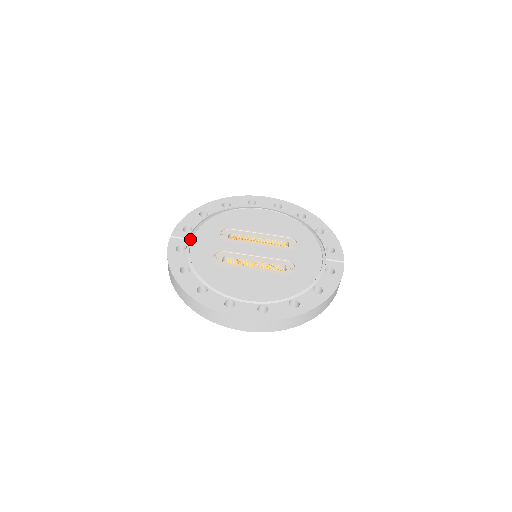
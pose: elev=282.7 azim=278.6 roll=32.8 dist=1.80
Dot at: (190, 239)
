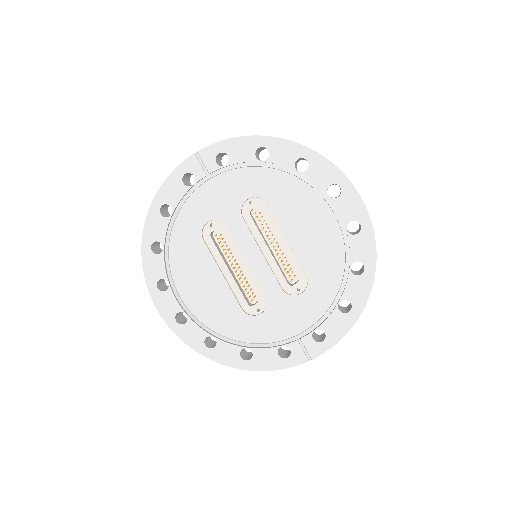
Dot at: (211, 175)
